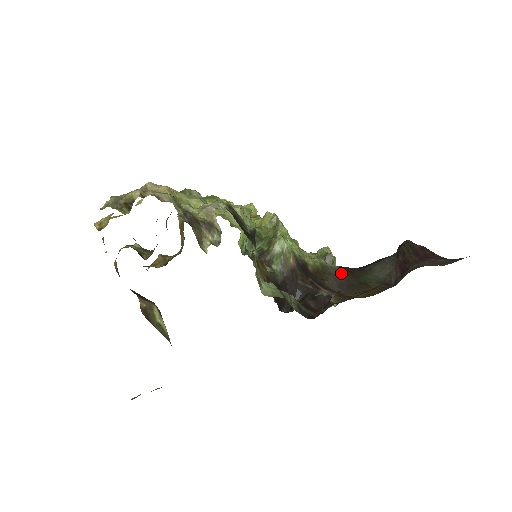
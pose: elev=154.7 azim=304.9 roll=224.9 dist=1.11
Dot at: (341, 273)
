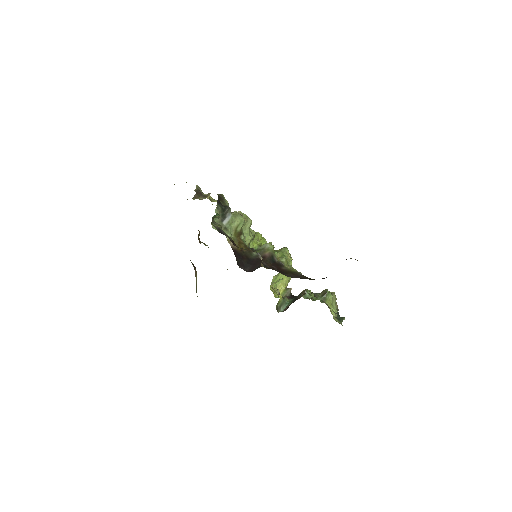
Dot at: (304, 277)
